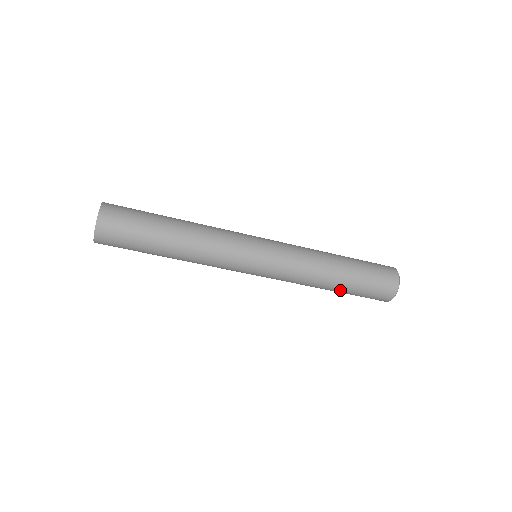
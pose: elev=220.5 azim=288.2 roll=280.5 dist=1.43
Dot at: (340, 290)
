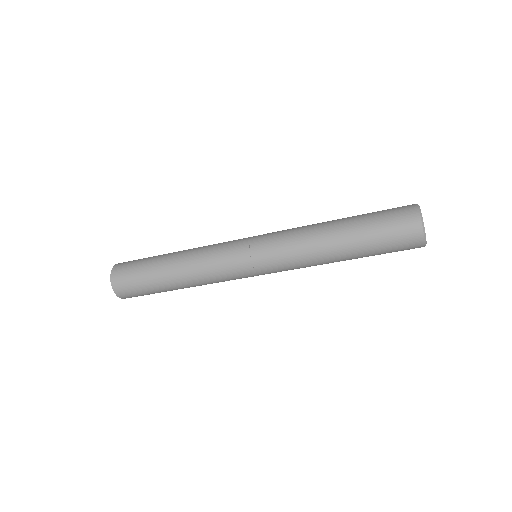
Dot at: (356, 258)
